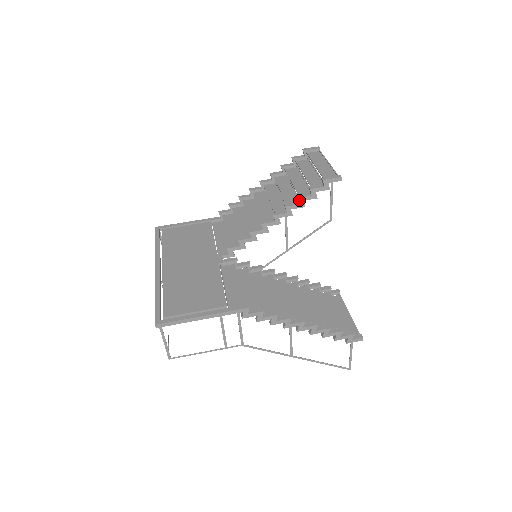
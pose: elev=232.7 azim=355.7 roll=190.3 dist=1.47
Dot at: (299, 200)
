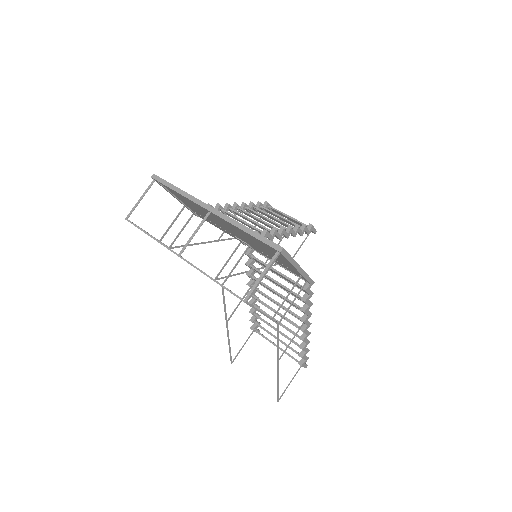
Dot at: (298, 229)
